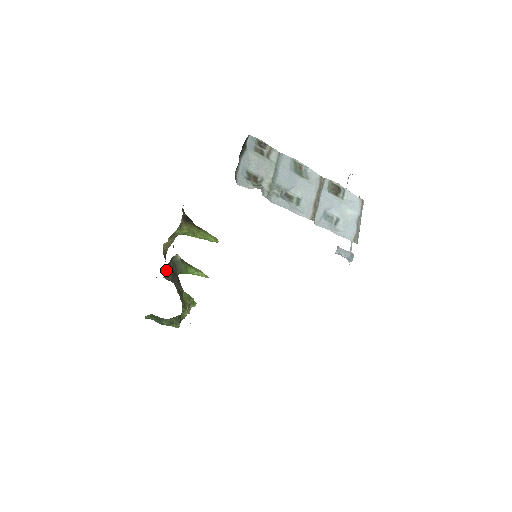
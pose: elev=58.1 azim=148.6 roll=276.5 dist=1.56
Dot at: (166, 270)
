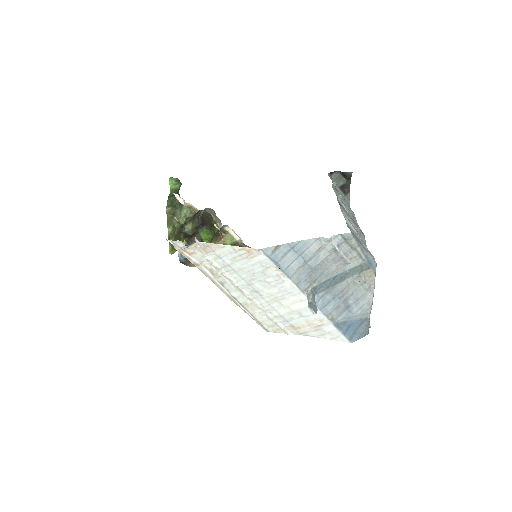
Dot at: (209, 215)
